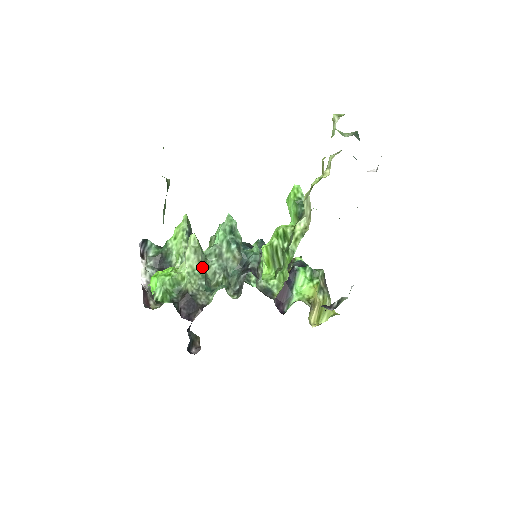
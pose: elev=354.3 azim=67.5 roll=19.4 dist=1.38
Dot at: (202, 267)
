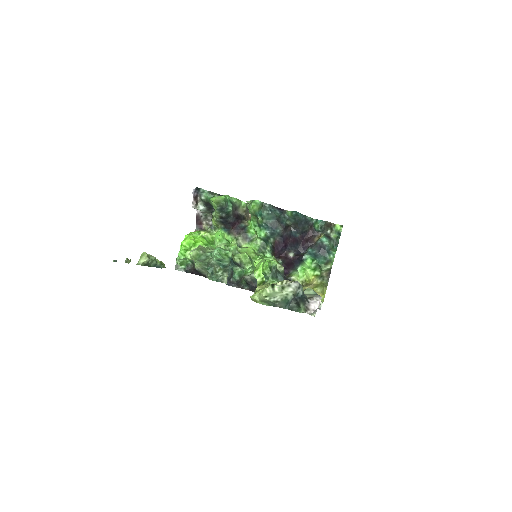
Dot at: (203, 262)
